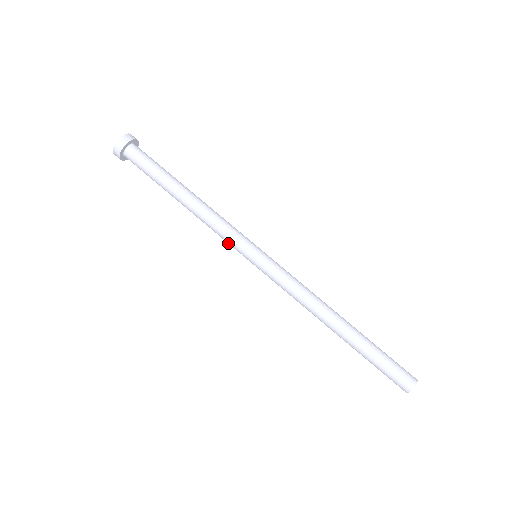
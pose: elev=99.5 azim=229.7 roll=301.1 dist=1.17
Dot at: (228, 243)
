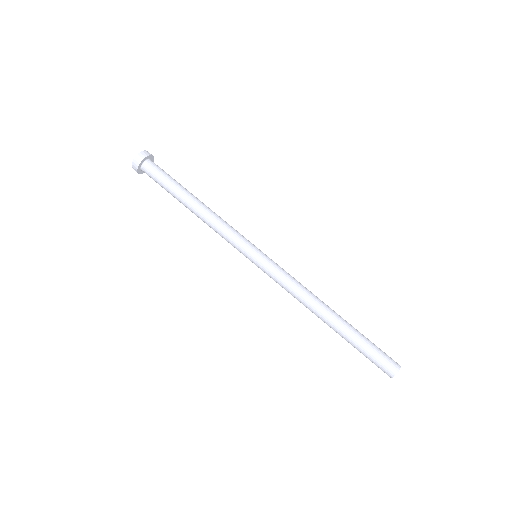
Dot at: occluded
